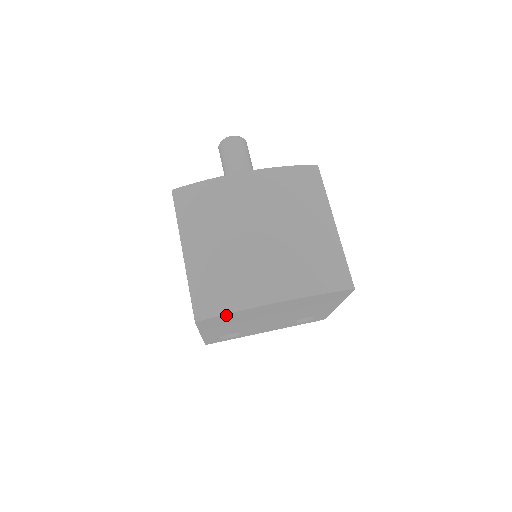
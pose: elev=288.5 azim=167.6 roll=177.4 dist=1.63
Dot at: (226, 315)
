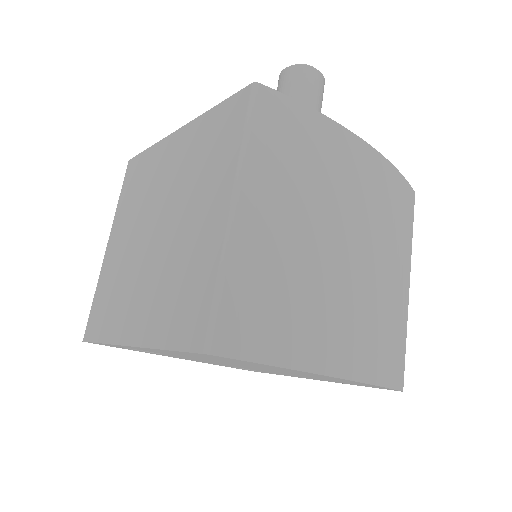
Dot at: (260, 363)
